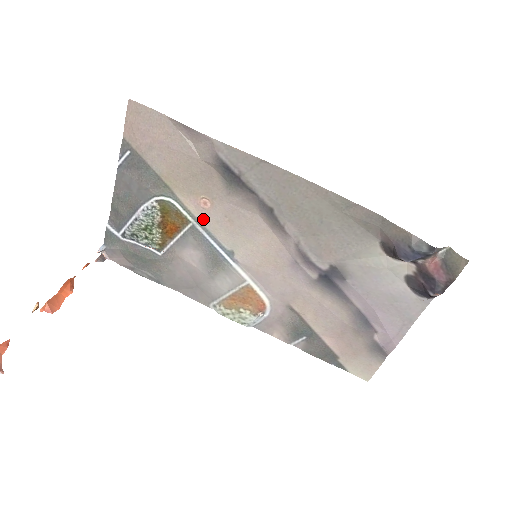
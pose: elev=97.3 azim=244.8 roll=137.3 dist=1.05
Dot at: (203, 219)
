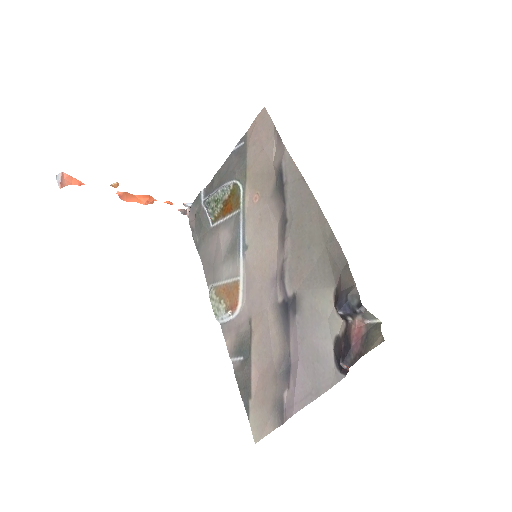
Dot at: (248, 210)
